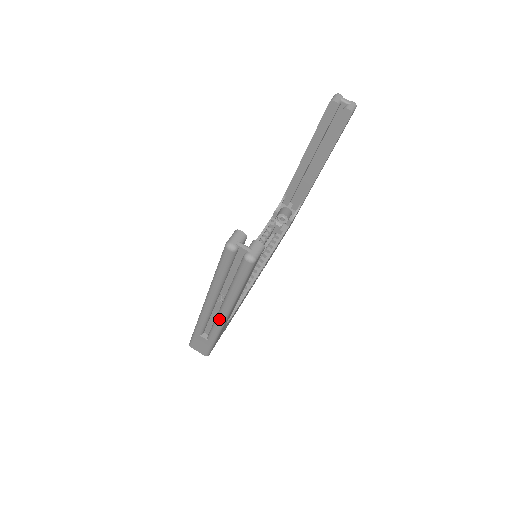
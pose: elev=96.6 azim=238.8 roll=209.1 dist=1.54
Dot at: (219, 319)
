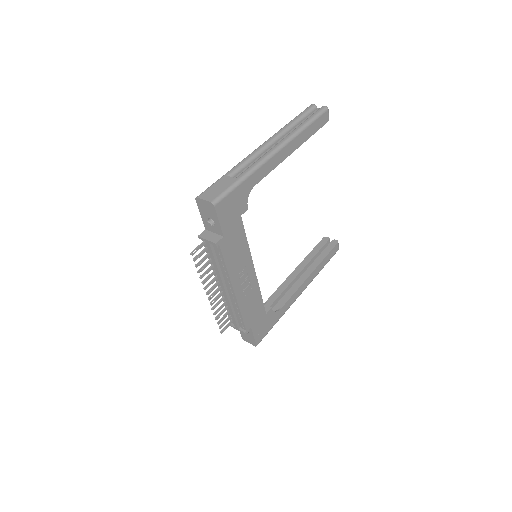
Dot at: (270, 150)
